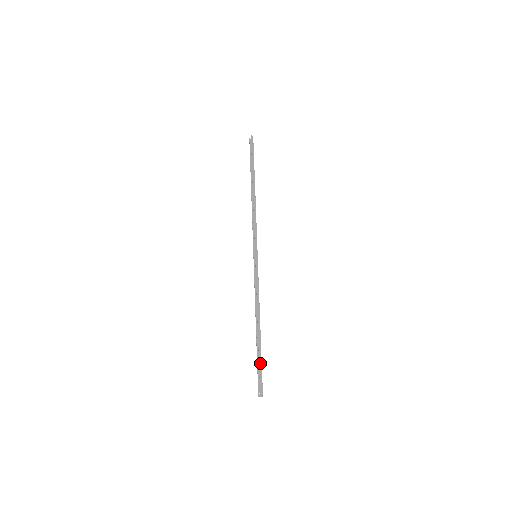
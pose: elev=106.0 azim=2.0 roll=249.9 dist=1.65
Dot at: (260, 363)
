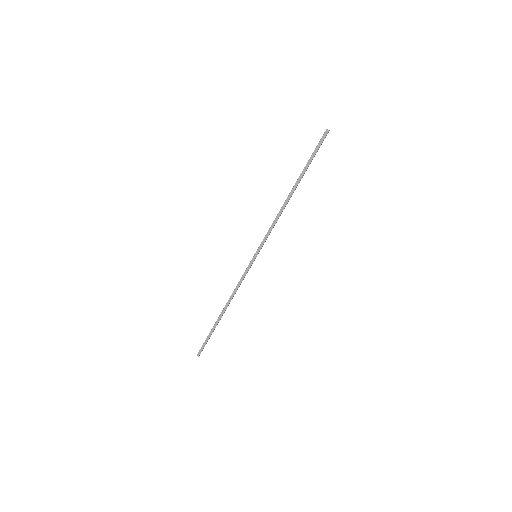
Dot at: (209, 336)
